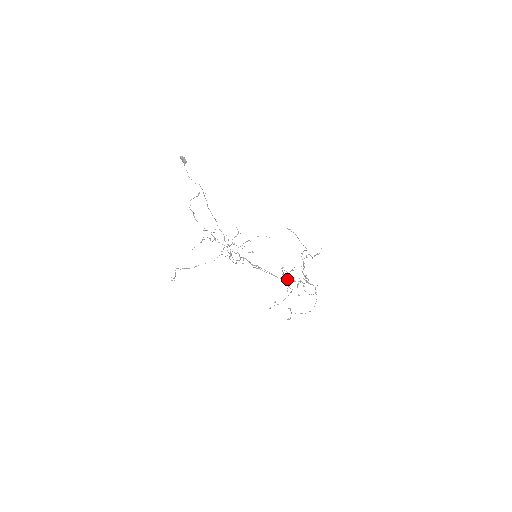
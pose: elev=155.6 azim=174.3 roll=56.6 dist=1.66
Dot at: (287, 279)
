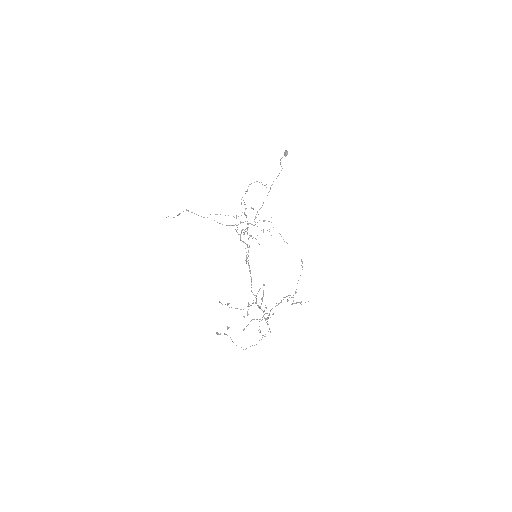
Dot at: (256, 299)
